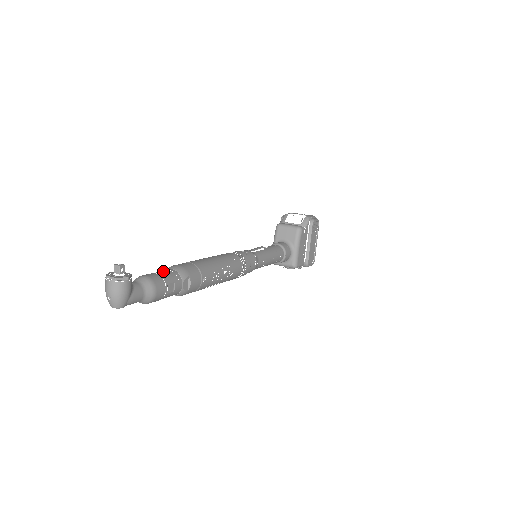
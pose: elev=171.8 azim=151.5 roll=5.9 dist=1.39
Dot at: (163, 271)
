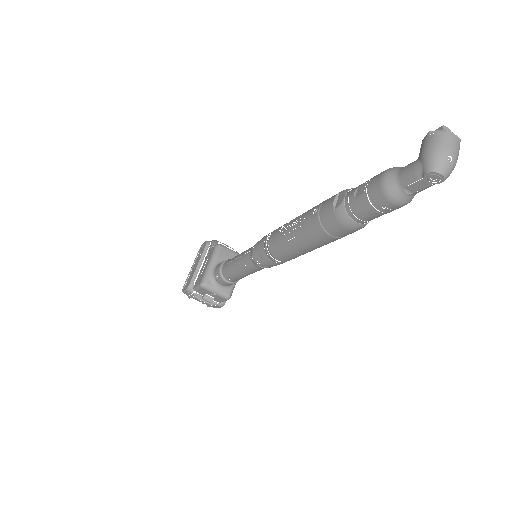
Dot at: occluded
